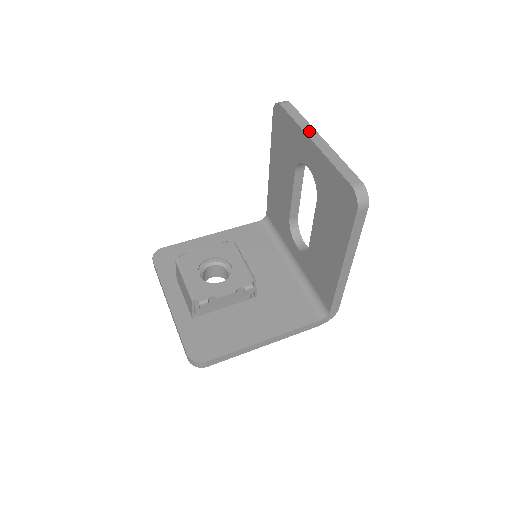
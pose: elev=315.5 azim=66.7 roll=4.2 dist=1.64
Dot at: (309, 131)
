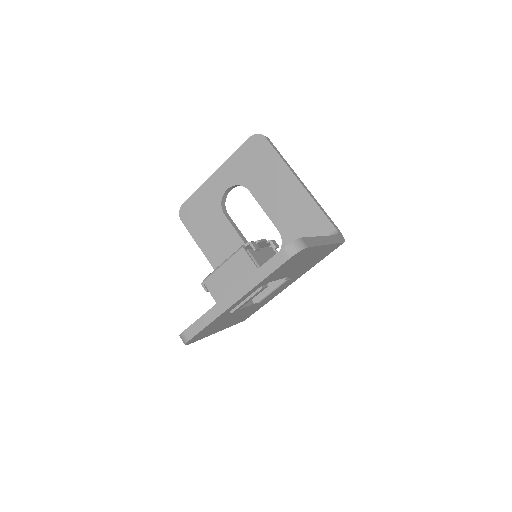
Dot at: (209, 179)
